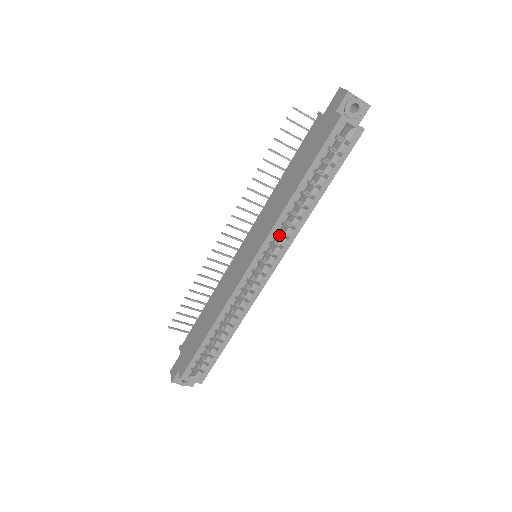
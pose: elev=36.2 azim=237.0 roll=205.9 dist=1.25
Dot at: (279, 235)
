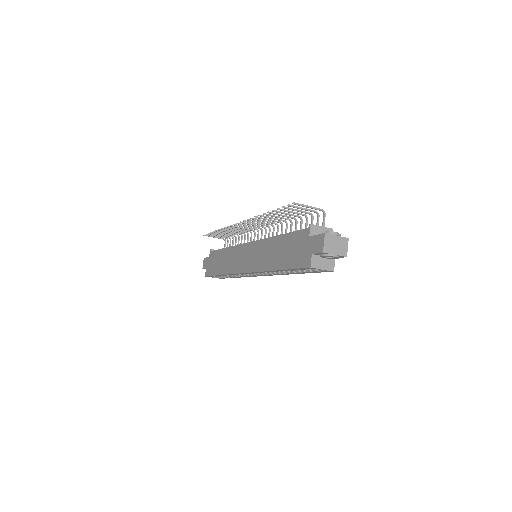
Dot at: occluded
